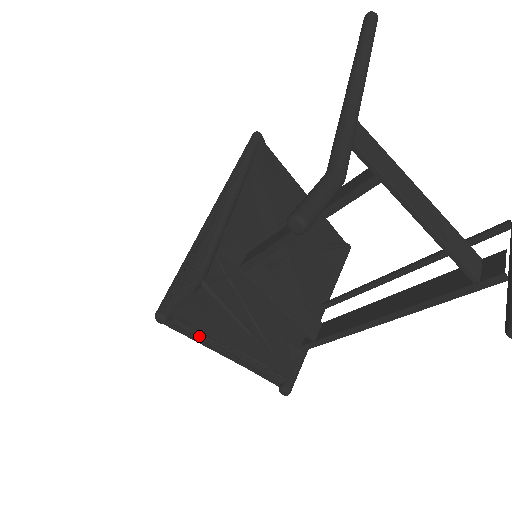
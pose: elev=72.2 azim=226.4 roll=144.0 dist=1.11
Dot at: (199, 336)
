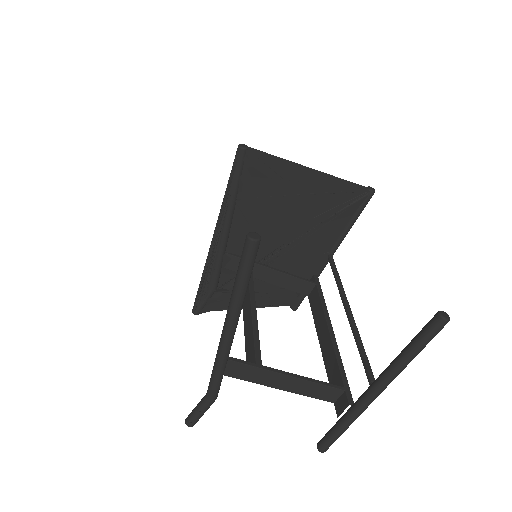
Dot at: occluded
